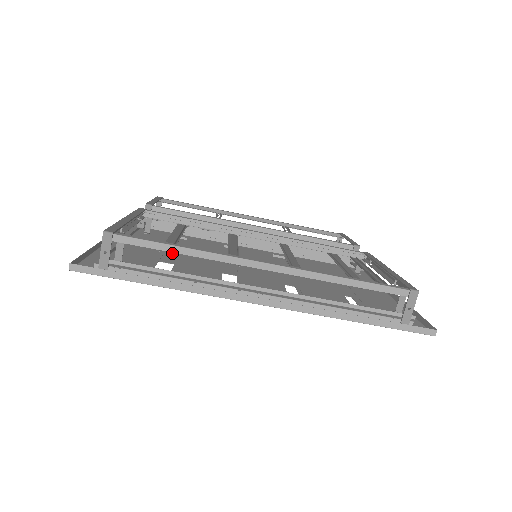
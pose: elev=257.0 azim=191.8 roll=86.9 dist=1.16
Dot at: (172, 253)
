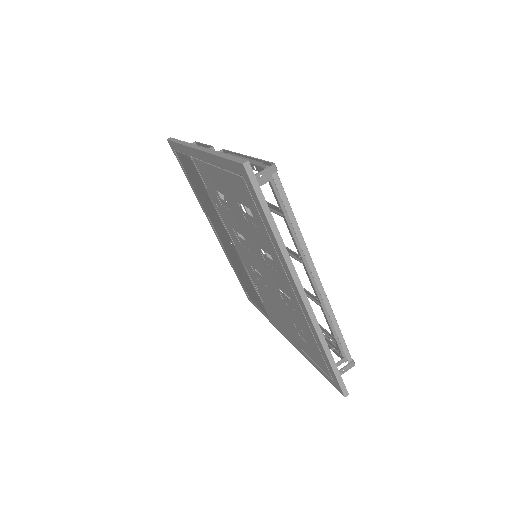
Dot at: (230, 204)
